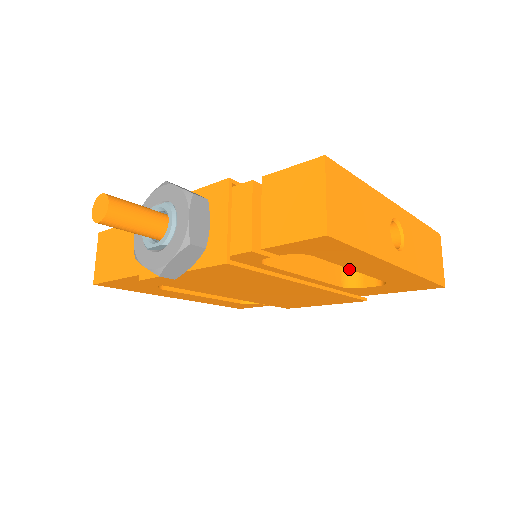
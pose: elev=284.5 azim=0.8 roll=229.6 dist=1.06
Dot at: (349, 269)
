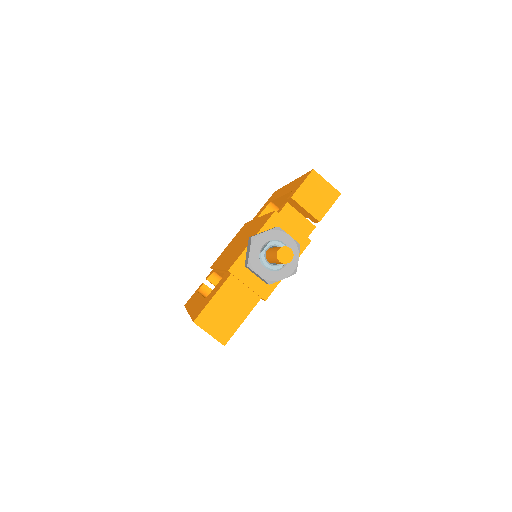
Dot at: occluded
